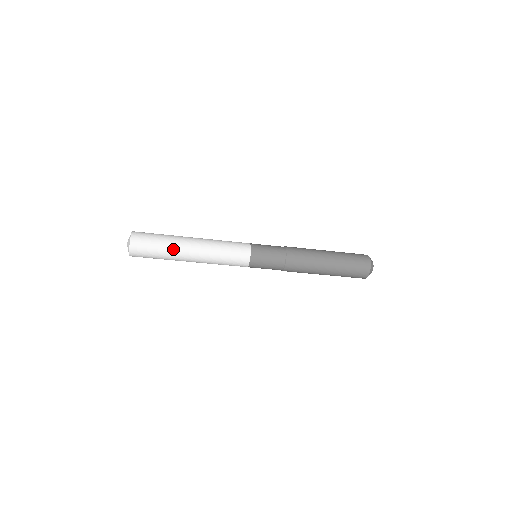
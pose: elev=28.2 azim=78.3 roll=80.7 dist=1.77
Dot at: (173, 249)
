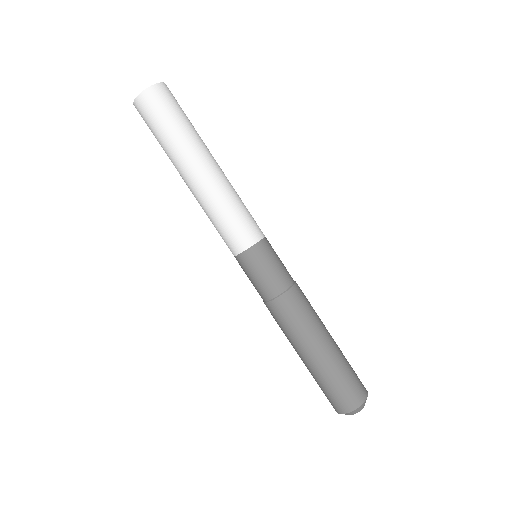
Dot at: (199, 138)
